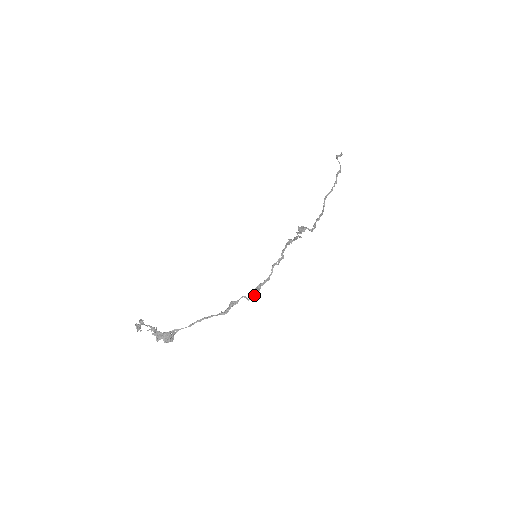
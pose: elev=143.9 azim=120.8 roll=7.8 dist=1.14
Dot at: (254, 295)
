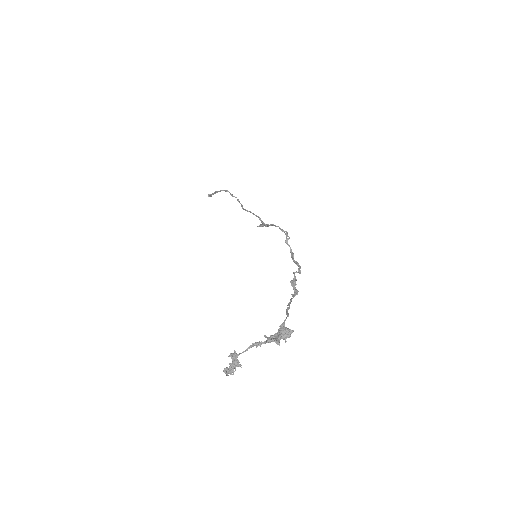
Dot at: (300, 267)
